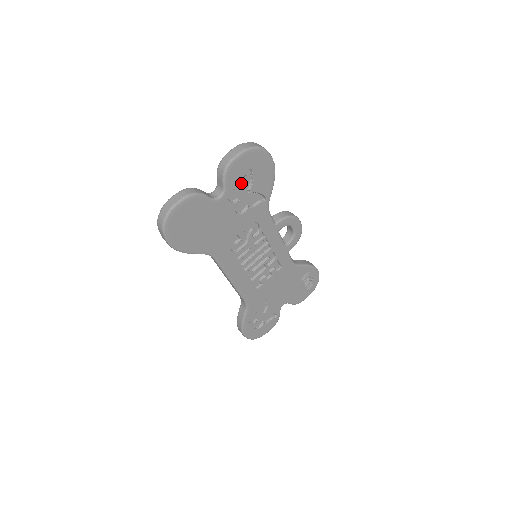
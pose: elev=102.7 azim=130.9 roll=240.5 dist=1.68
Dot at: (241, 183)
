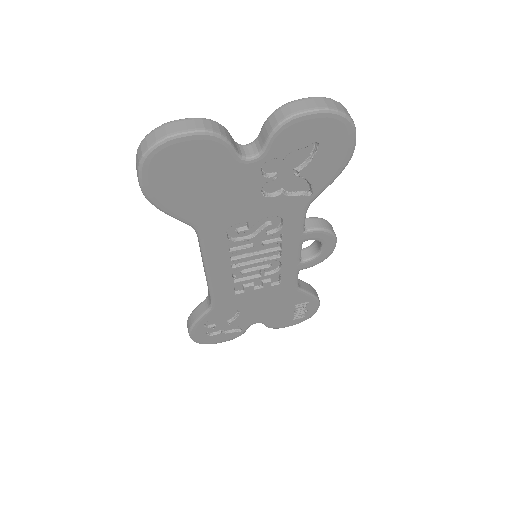
Dot at: (292, 155)
